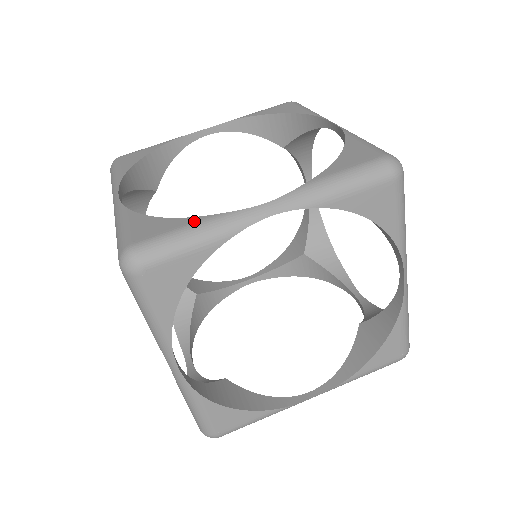
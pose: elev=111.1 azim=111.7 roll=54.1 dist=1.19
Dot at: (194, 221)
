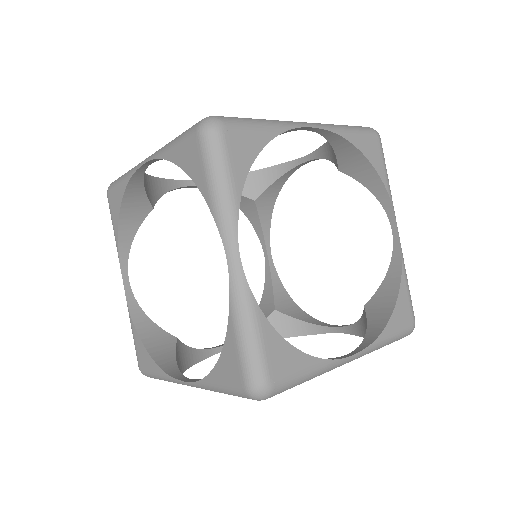
Dot at: occluded
